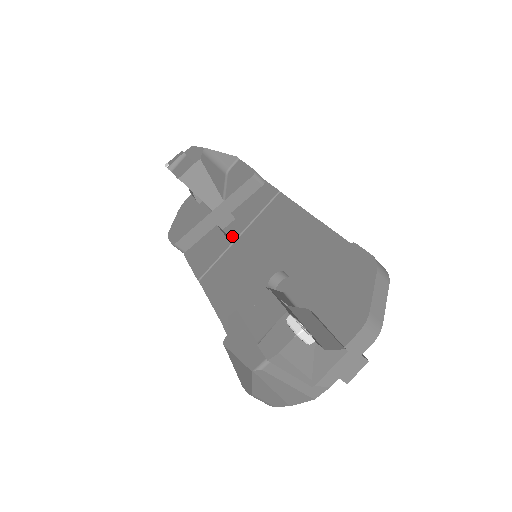
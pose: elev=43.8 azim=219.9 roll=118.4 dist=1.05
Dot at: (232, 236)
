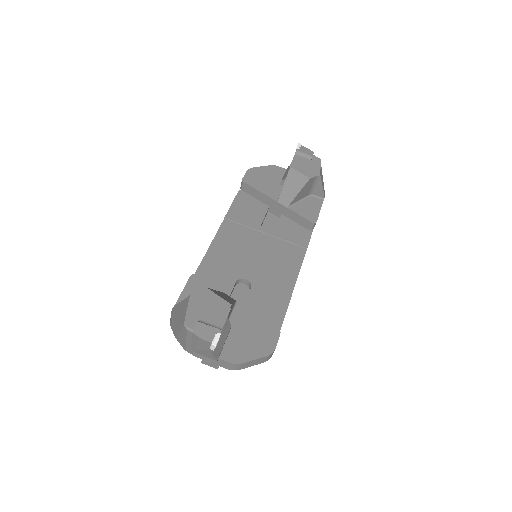
Dot at: (266, 223)
